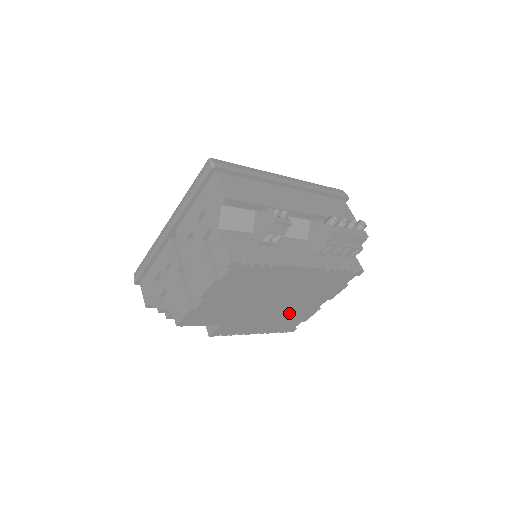
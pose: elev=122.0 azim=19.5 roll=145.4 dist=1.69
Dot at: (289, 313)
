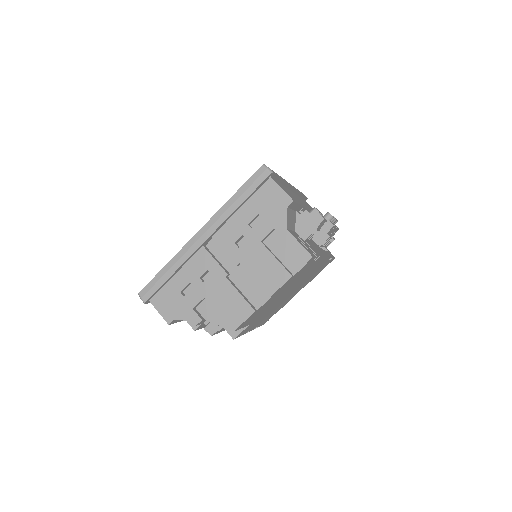
Dot at: (281, 304)
